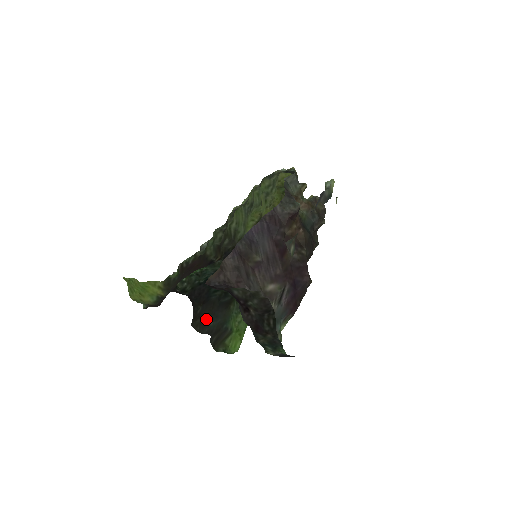
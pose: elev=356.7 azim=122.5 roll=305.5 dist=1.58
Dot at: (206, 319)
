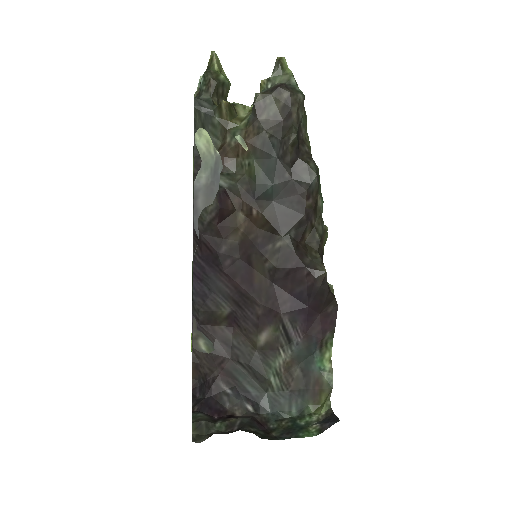
Dot at: occluded
